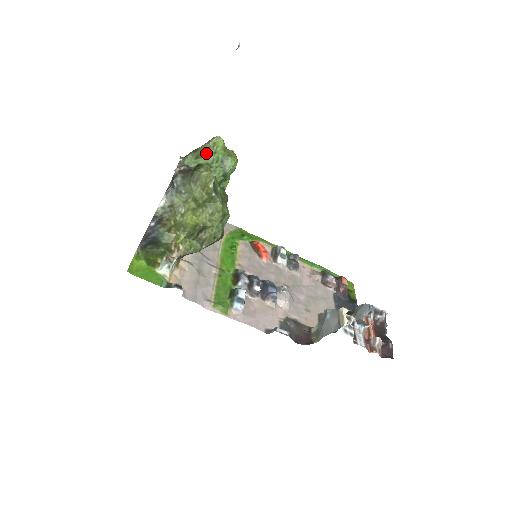
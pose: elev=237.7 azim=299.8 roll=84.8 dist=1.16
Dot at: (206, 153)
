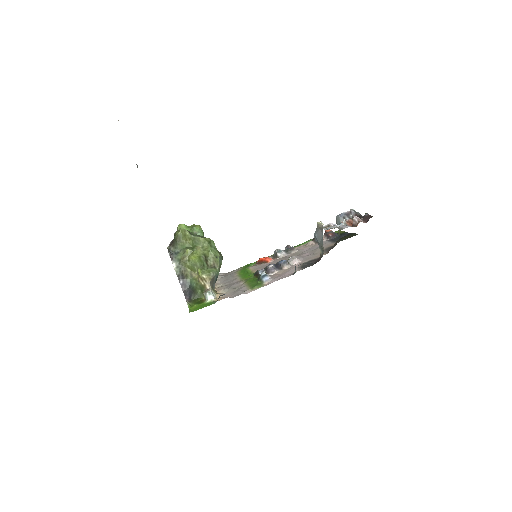
Dot at: occluded
